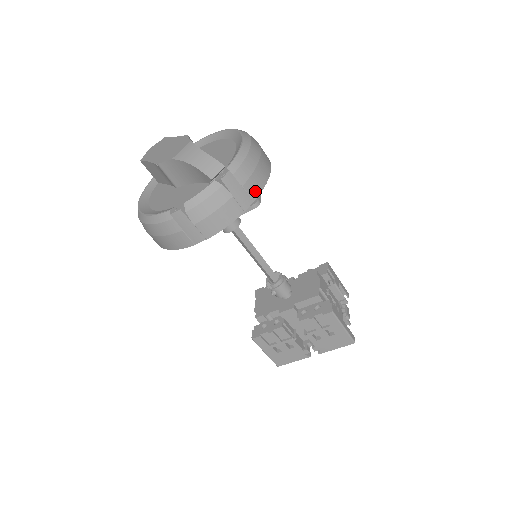
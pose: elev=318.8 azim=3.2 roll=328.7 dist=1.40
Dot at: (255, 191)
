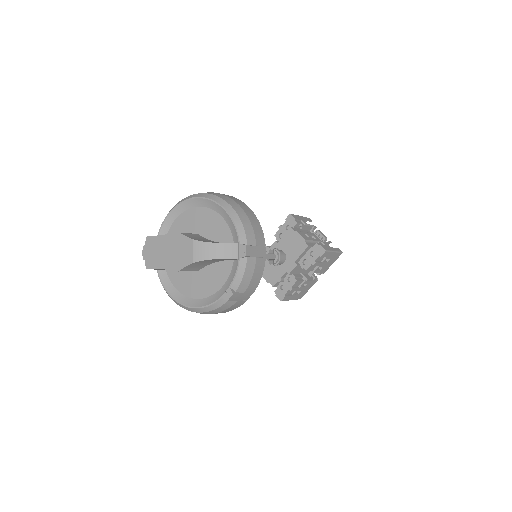
Dot at: (262, 239)
